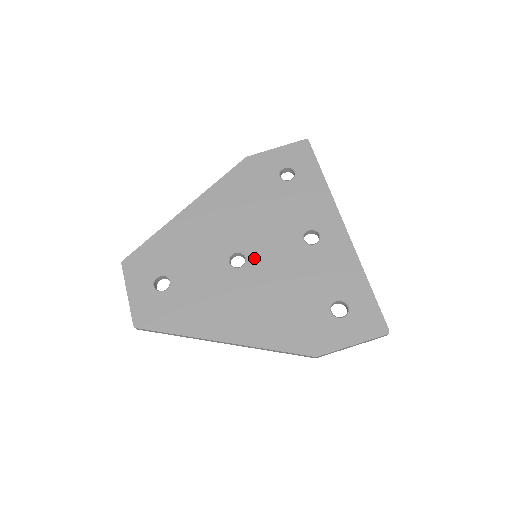
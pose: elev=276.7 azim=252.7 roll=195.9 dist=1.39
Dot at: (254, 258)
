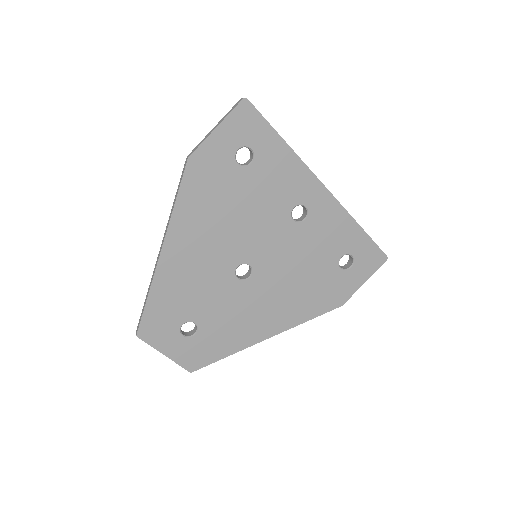
Dot at: (258, 262)
